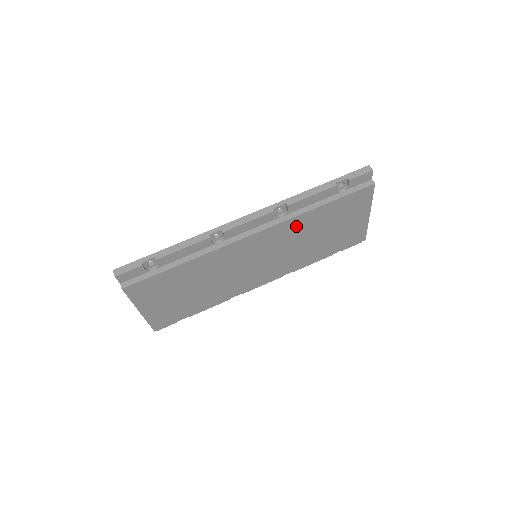
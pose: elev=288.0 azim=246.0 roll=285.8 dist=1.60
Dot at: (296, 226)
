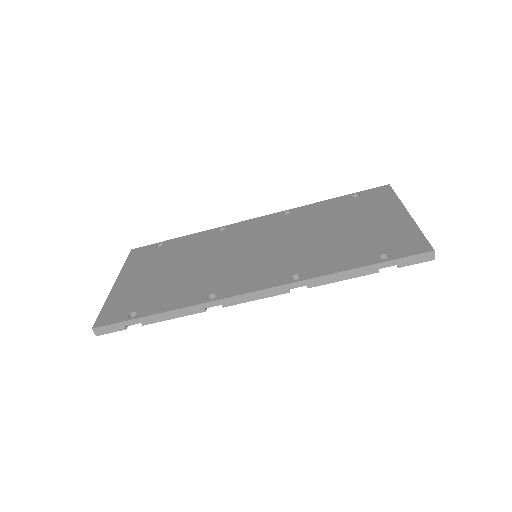
Dot at: occluded
